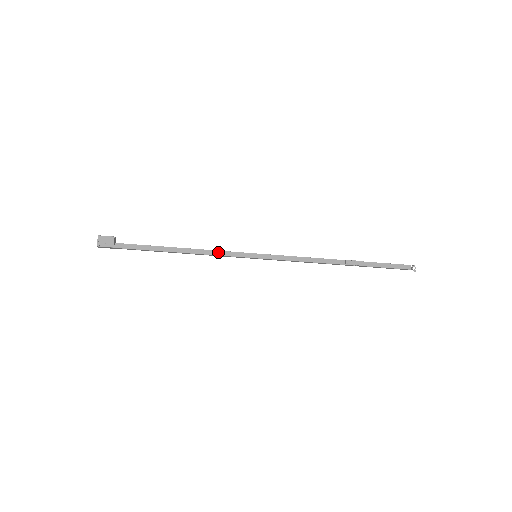
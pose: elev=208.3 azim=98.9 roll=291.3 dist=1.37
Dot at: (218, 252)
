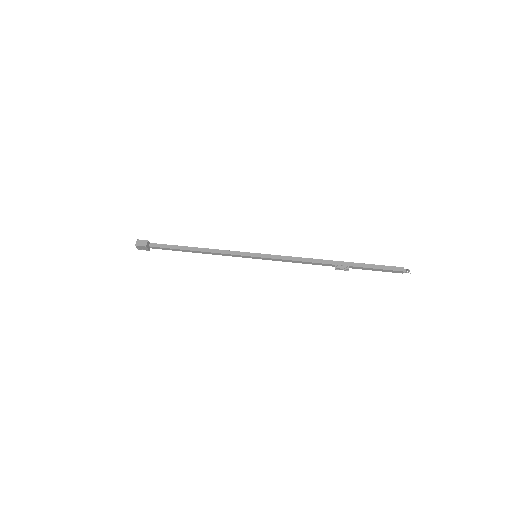
Dot at: (224, 254)
